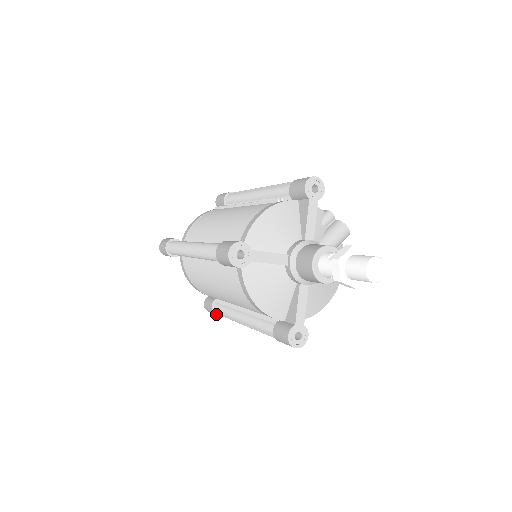
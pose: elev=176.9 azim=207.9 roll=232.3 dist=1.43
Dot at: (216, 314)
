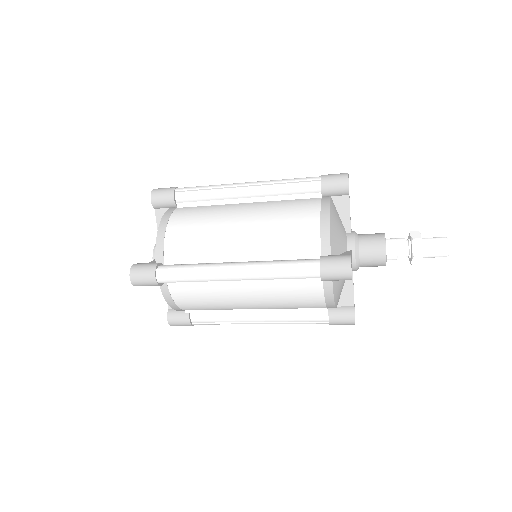
Dot at: (155, 273)
